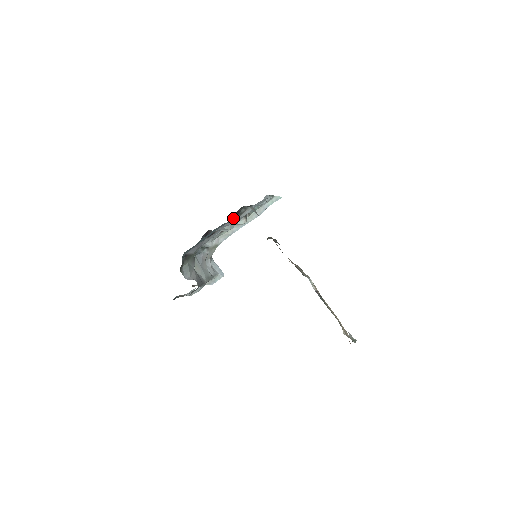
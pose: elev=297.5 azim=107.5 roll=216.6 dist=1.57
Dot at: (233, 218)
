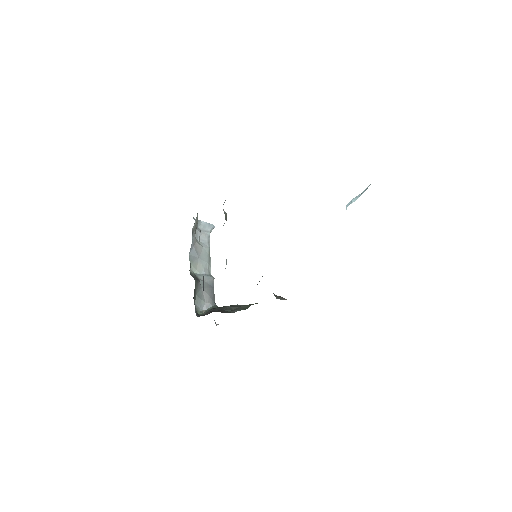
Dot at: occluded
